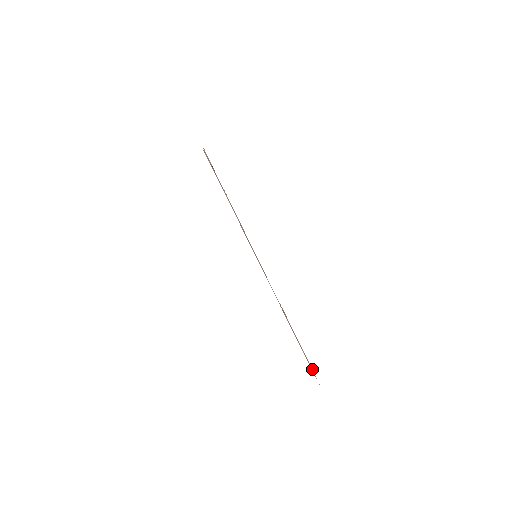
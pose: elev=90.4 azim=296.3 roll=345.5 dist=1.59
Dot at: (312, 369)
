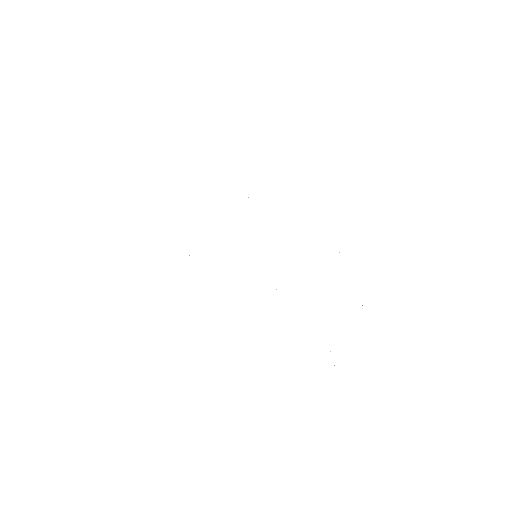
Dot at: occluded
